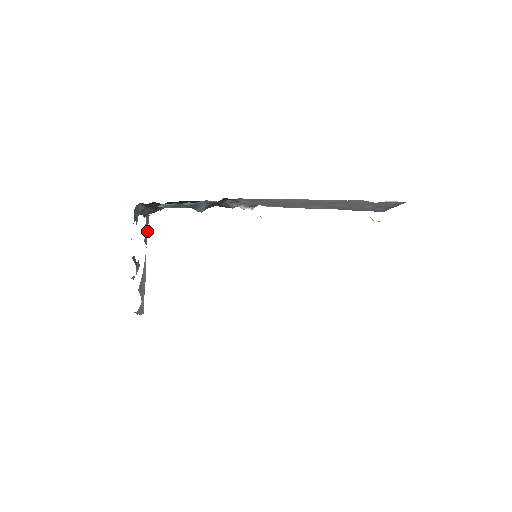
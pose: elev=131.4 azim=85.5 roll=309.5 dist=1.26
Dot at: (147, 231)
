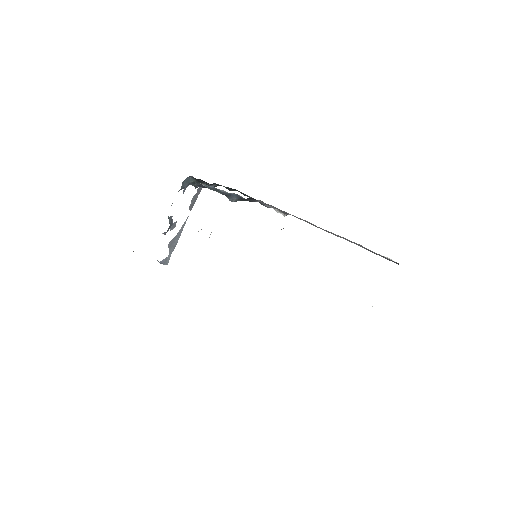
Dot at: (195, 200)
